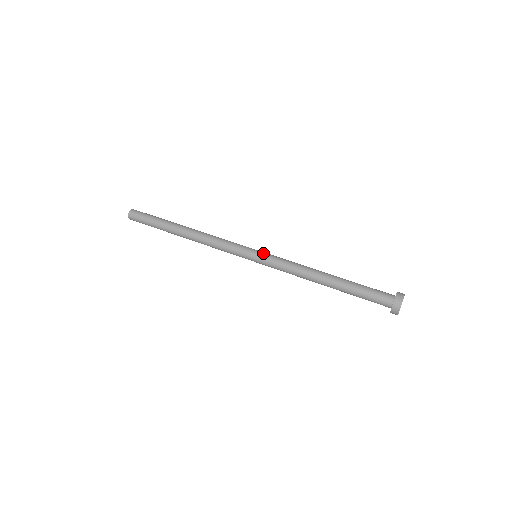
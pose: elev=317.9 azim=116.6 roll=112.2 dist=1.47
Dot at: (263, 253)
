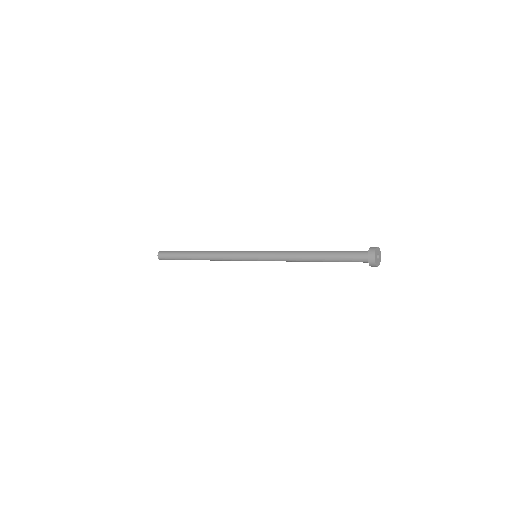
Dot at: (259, 252)
